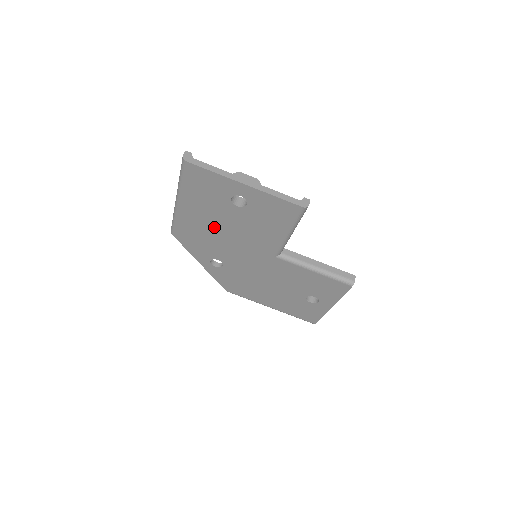
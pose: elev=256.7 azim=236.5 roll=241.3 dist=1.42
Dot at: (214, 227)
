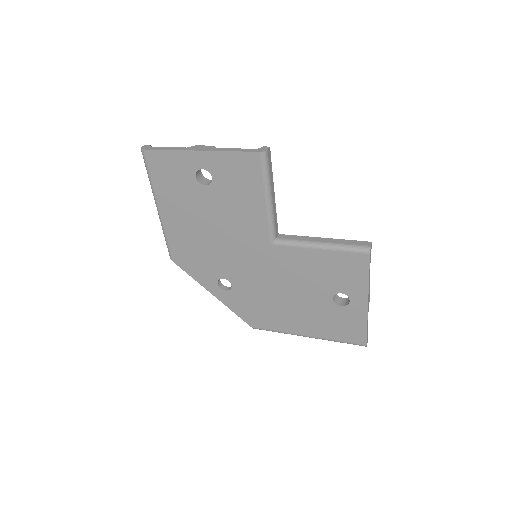
Dot at: (200, 229)
